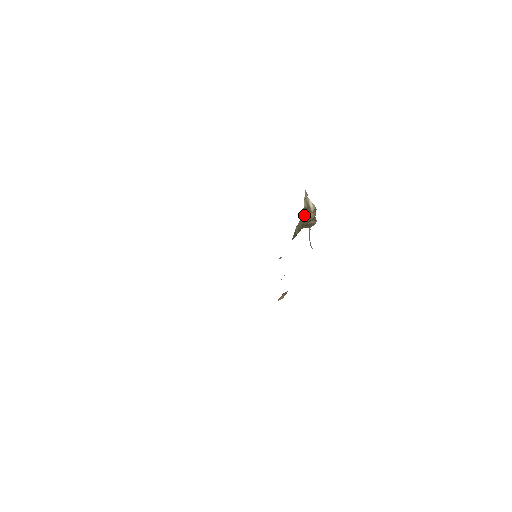
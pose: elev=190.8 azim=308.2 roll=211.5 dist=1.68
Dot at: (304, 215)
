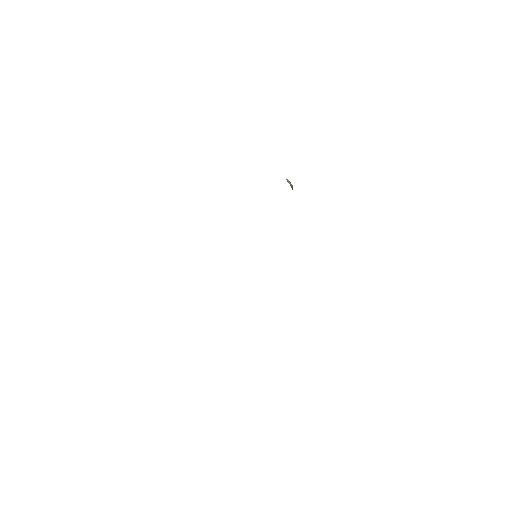
Dot at: occluded
